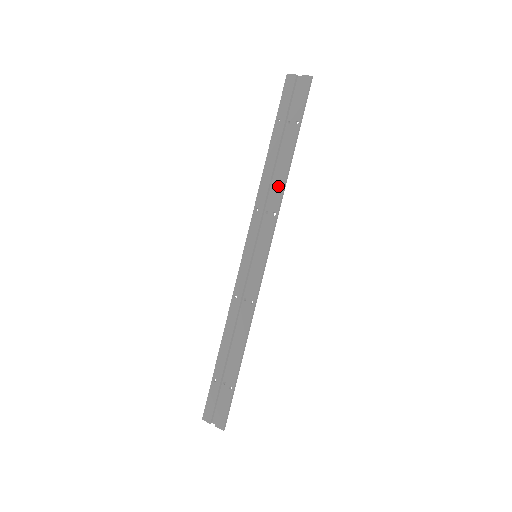
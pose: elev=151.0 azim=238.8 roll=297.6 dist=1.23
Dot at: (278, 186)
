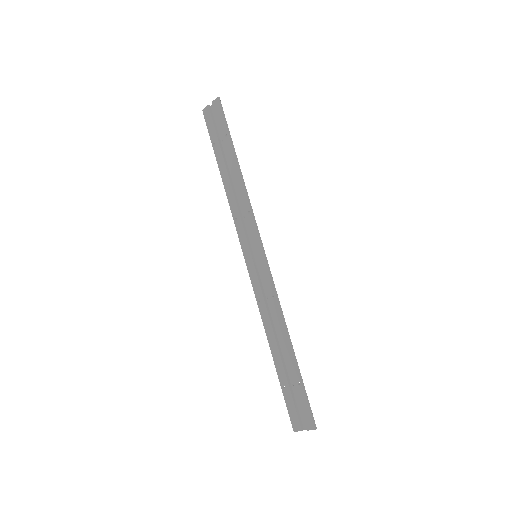
Dot at: (240, 190)
